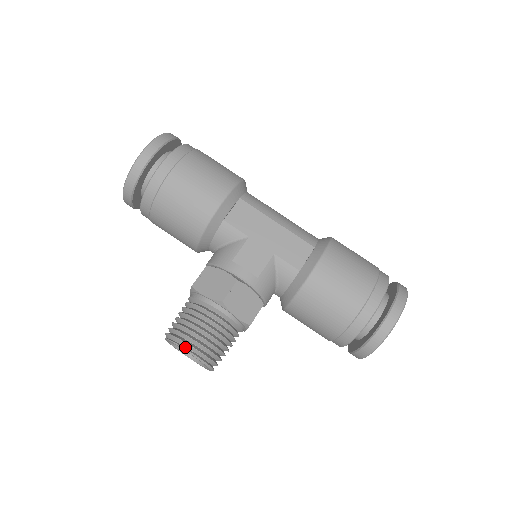
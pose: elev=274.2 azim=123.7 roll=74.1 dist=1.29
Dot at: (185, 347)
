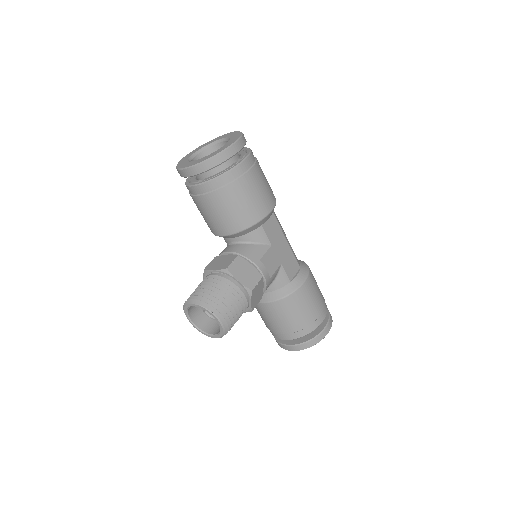
Dot at: (218, 317)
